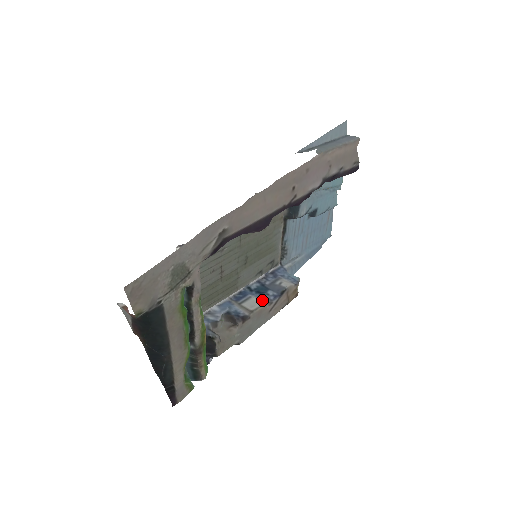
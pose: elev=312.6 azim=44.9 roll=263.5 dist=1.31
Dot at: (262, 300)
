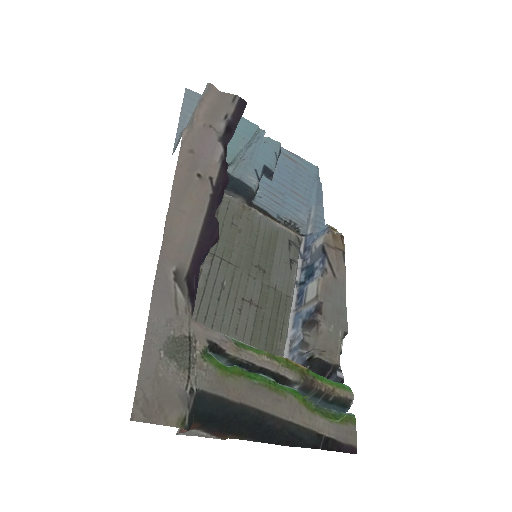
Dot at: (316, 278)
